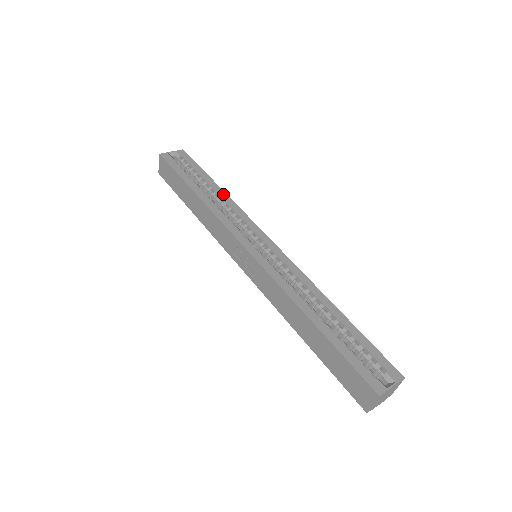
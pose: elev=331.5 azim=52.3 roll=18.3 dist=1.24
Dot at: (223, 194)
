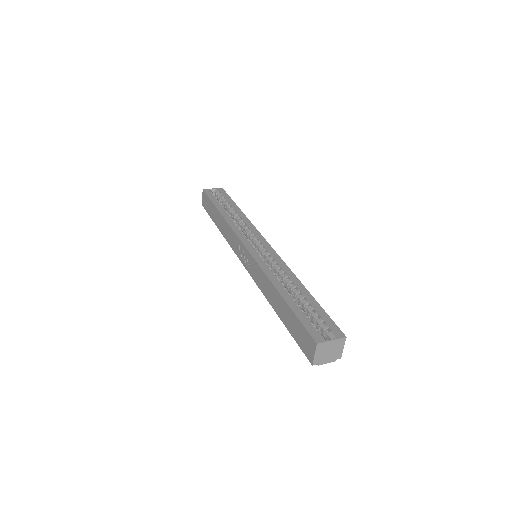
Dot at: (242, 214)
